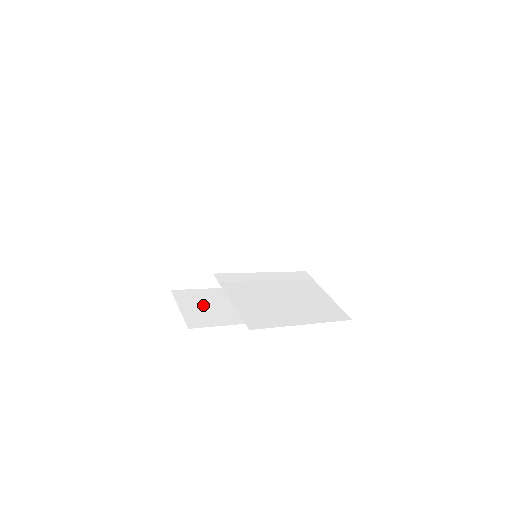
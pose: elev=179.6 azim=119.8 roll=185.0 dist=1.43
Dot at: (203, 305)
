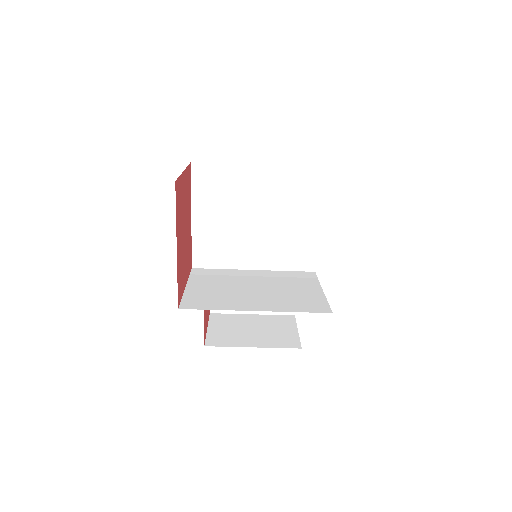
Dot at: (236, 328)
